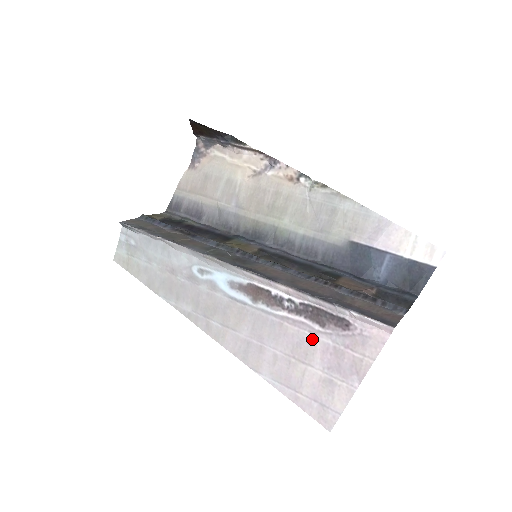
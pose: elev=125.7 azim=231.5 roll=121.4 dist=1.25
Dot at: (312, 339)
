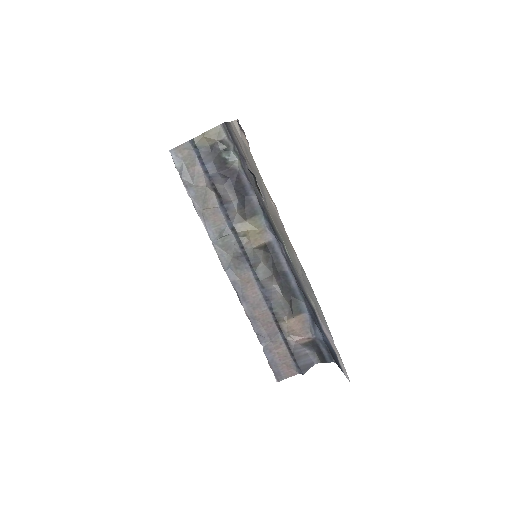
Dot at: occluded
